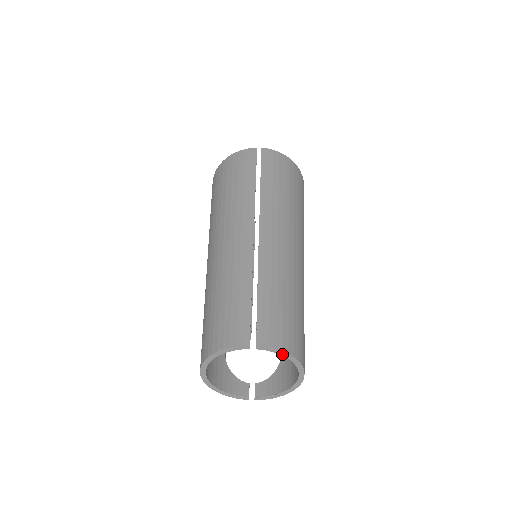
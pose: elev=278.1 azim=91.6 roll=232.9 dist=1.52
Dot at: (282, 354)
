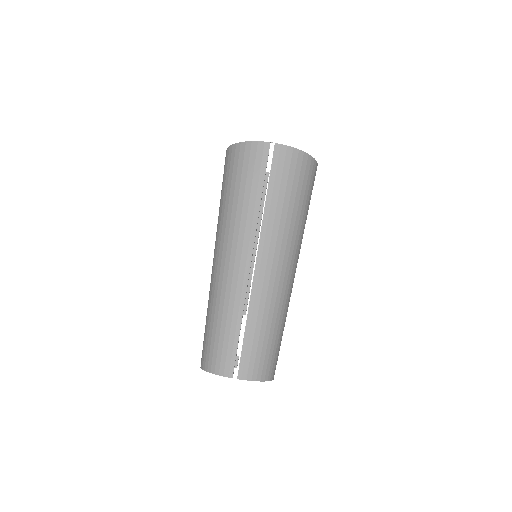
Dot at: (256, 380)
